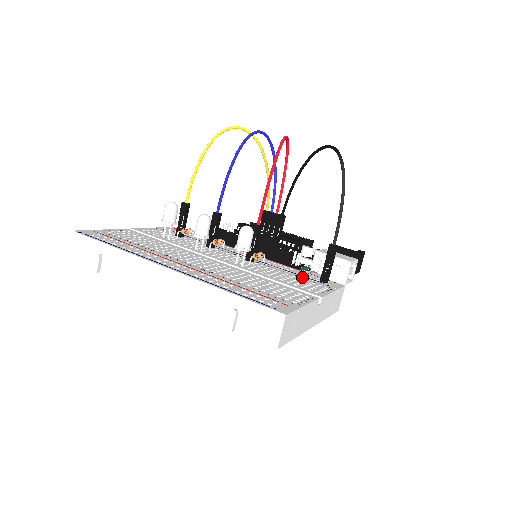
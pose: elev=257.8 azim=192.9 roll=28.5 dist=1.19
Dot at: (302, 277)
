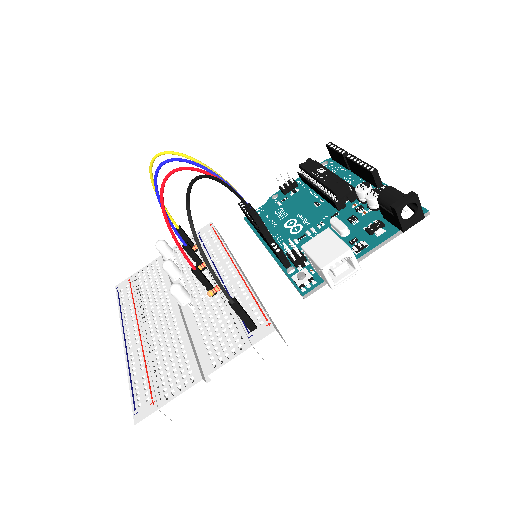
Dot at: (237, 321)
